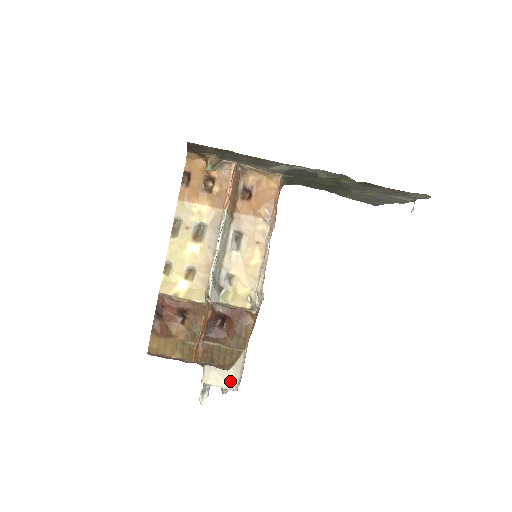
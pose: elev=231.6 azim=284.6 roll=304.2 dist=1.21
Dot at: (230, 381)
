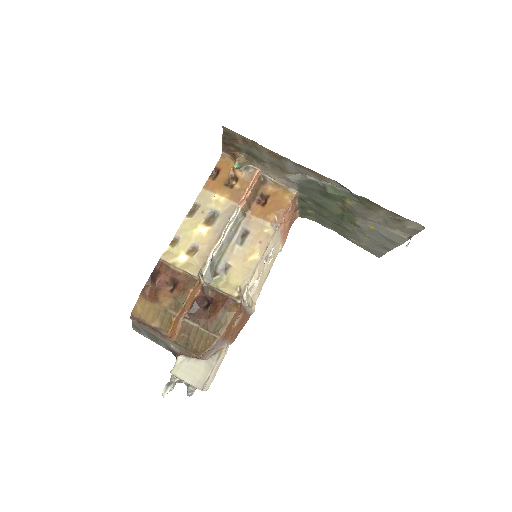
Dot at: (198, 378)
